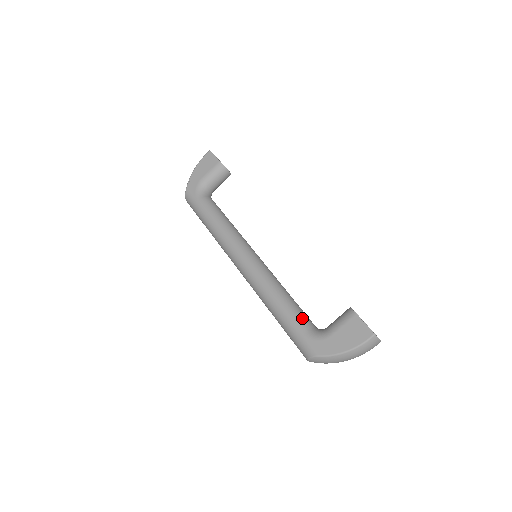
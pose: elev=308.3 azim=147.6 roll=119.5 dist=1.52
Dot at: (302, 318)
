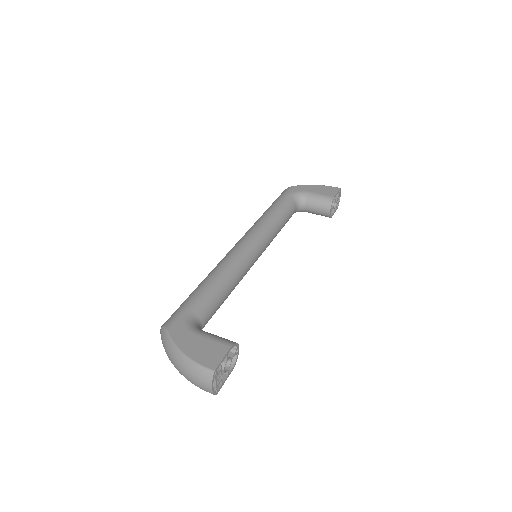
Dot at: (205, 306)
